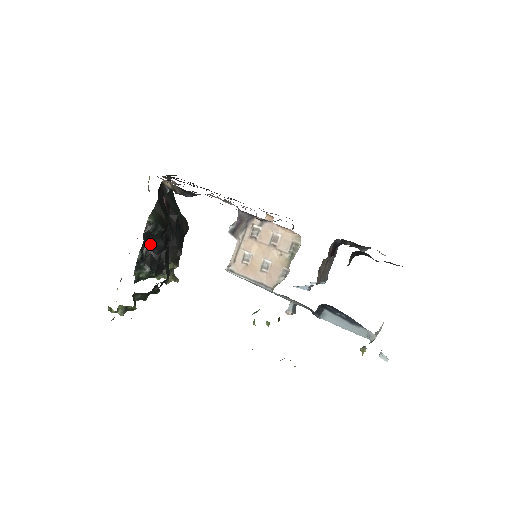
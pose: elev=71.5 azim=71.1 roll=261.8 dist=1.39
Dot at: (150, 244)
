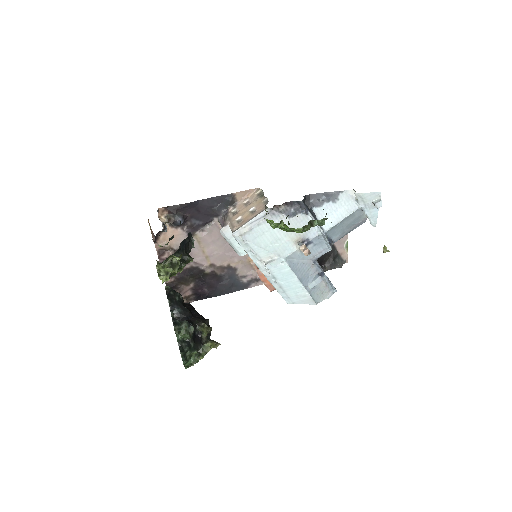
Dot at: (177, 314)
